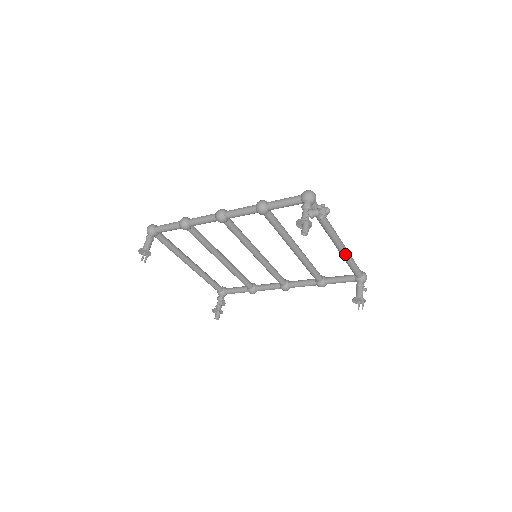
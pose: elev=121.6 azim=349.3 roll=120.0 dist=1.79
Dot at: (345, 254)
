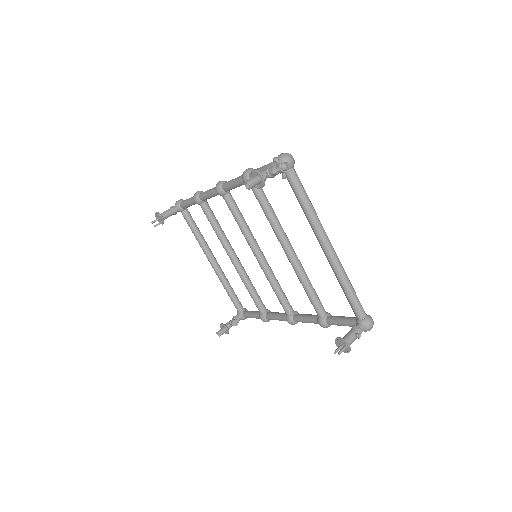
Dot at: (336, 268)
